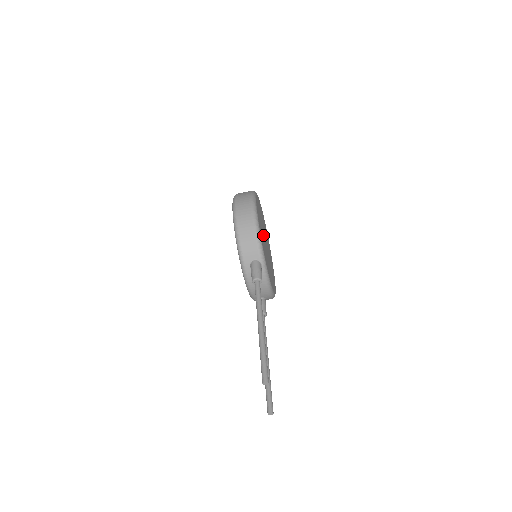
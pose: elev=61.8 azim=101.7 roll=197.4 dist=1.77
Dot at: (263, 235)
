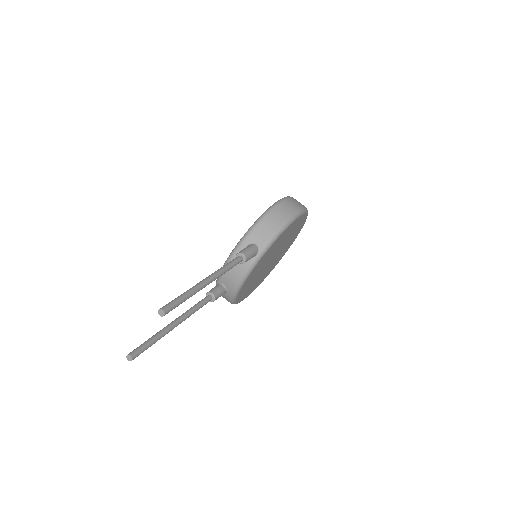
Dot at: (280, 245)
